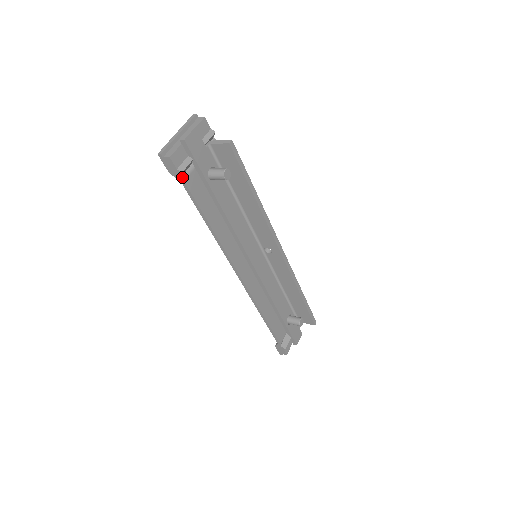
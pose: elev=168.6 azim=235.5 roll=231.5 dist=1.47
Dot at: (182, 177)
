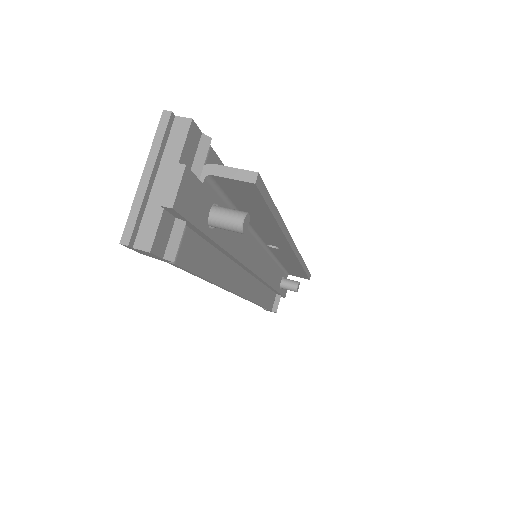
Dot at: occluded
